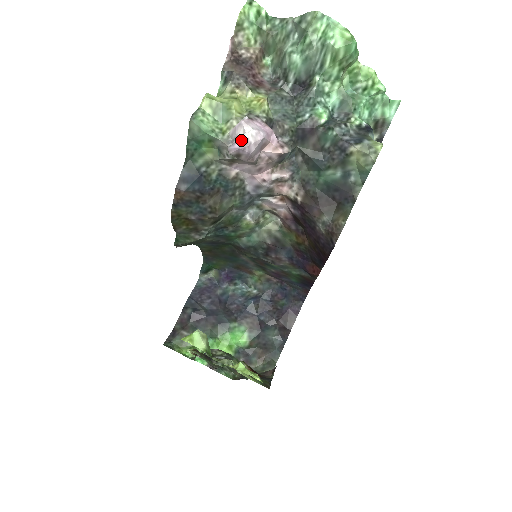
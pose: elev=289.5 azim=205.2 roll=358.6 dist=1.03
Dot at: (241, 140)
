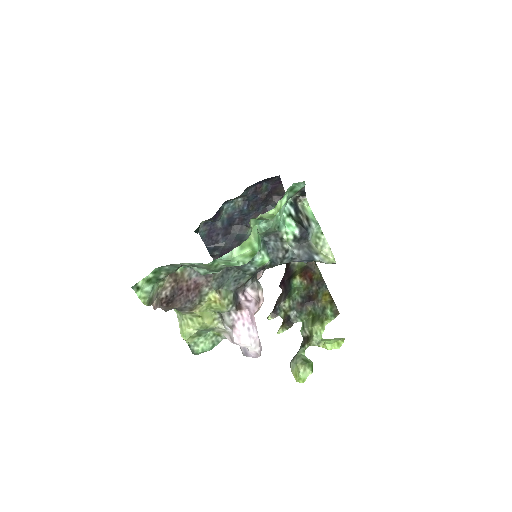
Dot at: (251, 354)
